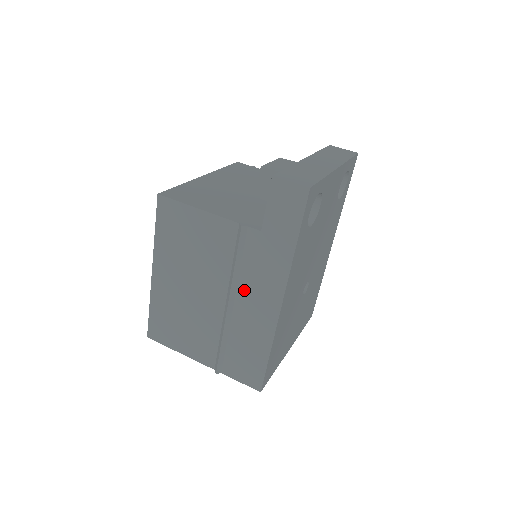
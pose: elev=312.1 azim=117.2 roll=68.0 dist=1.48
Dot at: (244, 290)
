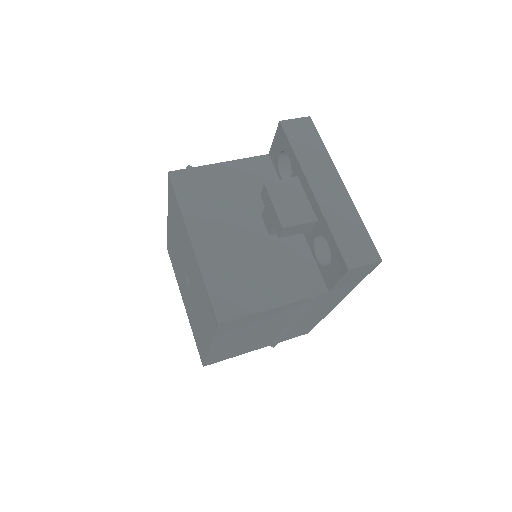
Dot at: (305, 315)
